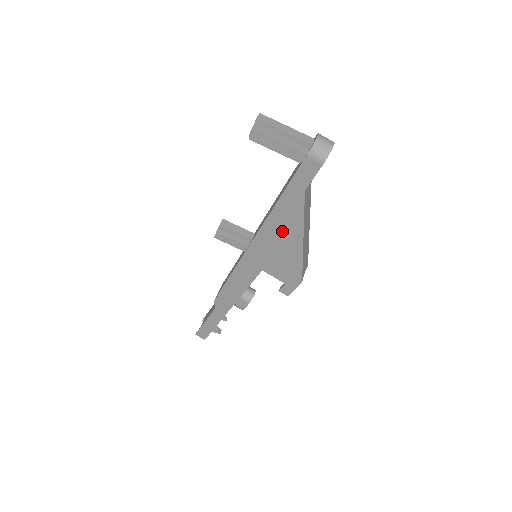
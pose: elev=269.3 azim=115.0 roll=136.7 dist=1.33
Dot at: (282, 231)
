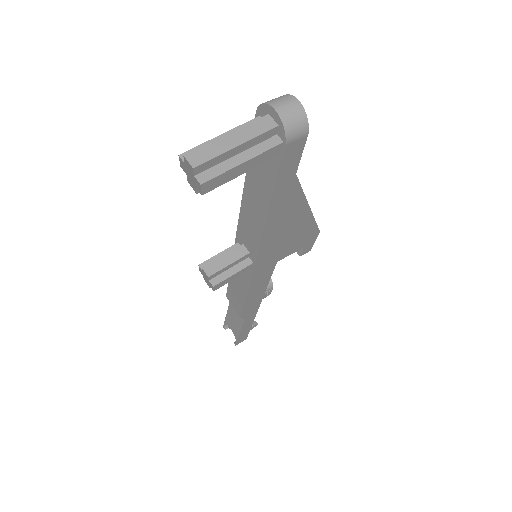
Dot at: (284, 222)
